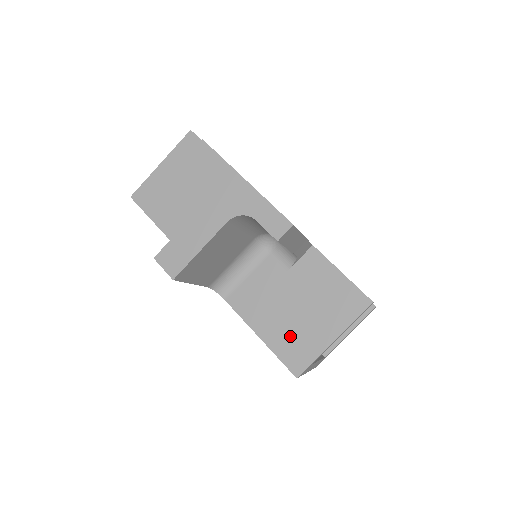
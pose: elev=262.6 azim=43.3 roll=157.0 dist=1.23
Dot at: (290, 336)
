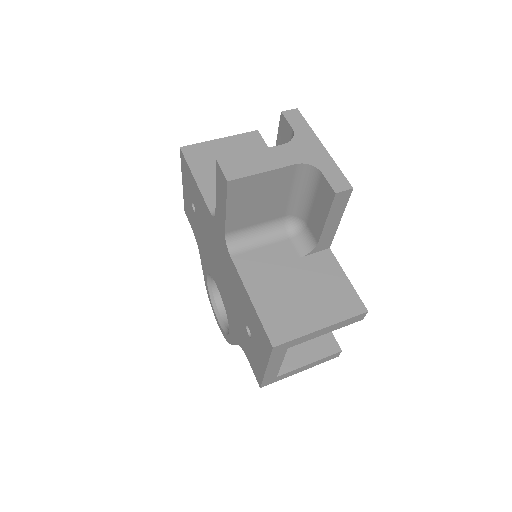
Dot at: (281, 309)
